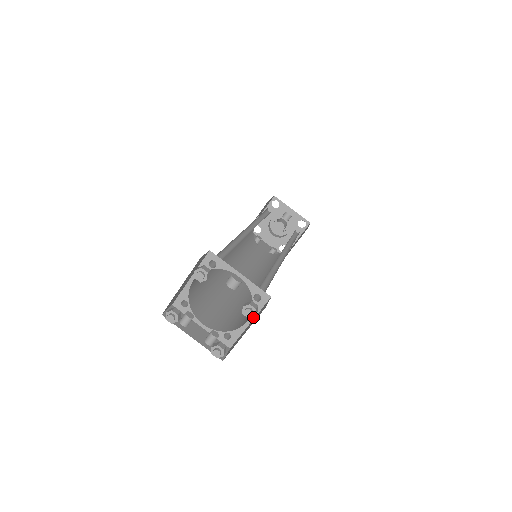
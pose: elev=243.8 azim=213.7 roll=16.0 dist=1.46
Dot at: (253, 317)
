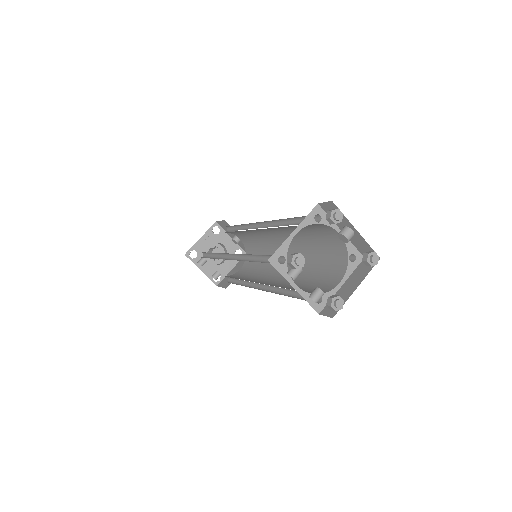
Dot at: (346, 278)
